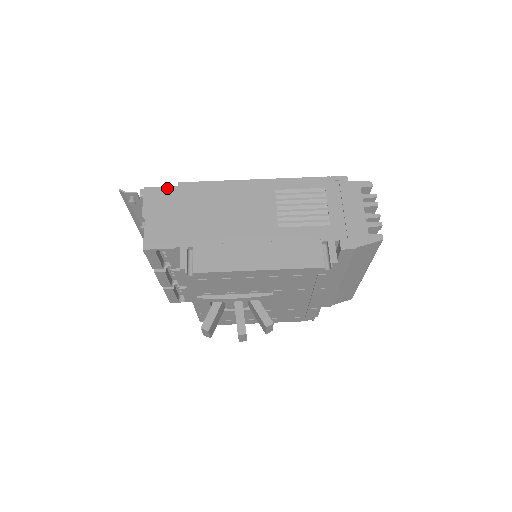
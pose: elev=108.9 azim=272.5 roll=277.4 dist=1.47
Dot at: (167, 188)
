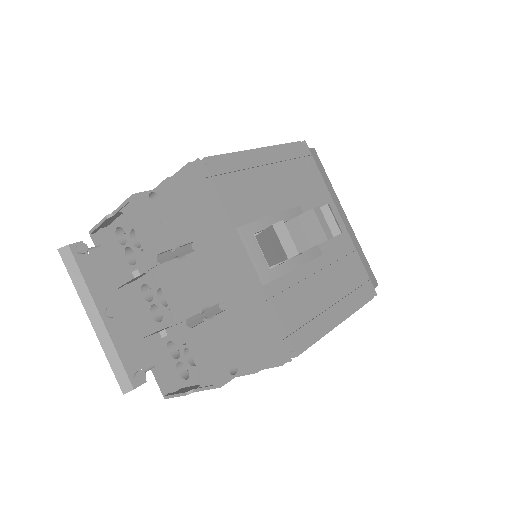
Dot at: occluded
